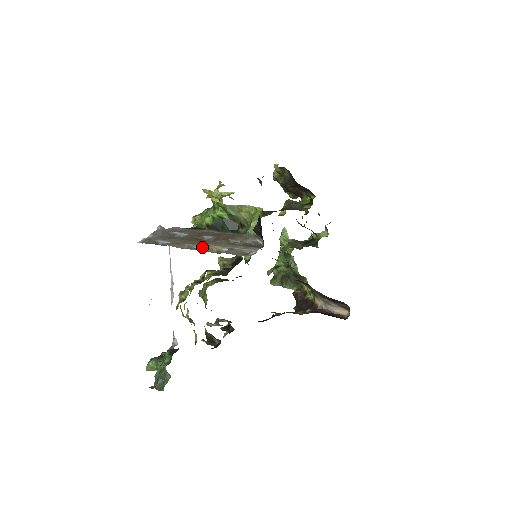
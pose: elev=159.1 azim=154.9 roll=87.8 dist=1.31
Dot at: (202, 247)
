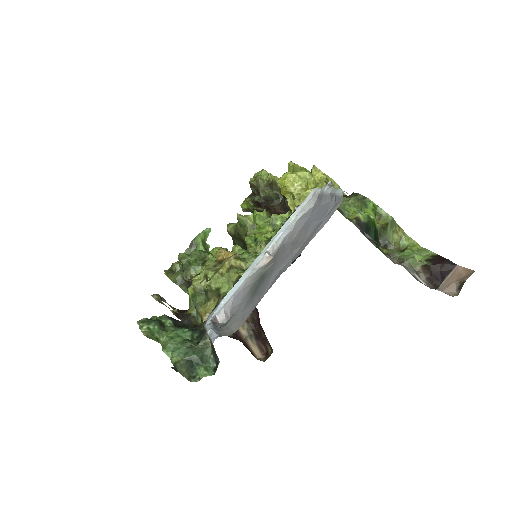
Dot at: occluded
